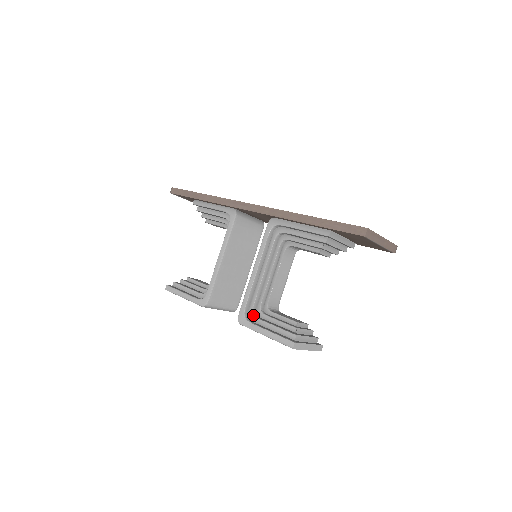
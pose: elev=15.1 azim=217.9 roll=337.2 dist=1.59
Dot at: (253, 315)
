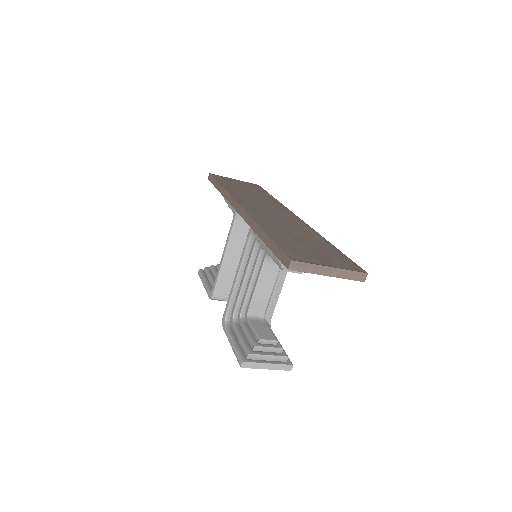
Dot at: (232, 320)
